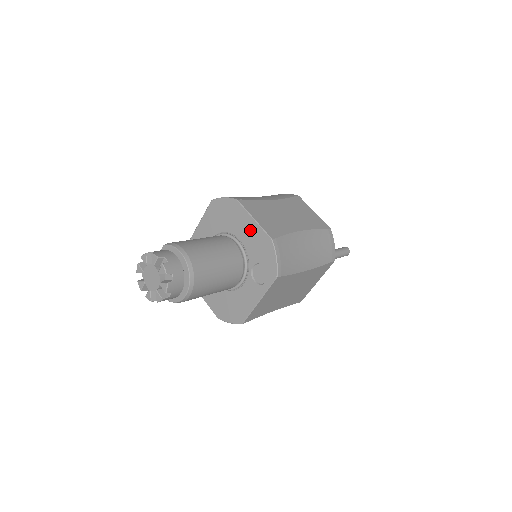
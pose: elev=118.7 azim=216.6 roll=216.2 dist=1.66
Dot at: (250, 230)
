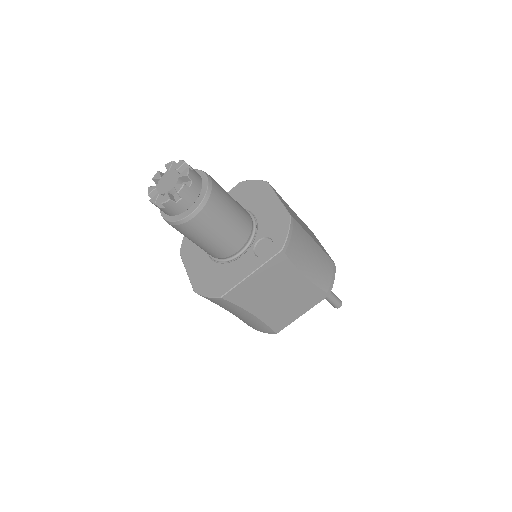
Dot at: (270, 207)
